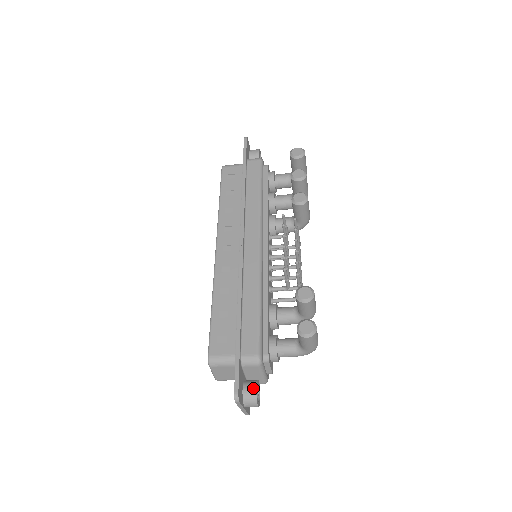
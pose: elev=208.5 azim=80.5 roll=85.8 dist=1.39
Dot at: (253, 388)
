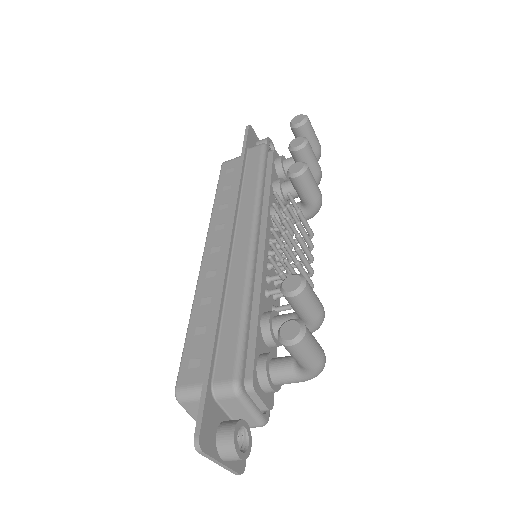
Dot at: (230, 431)
